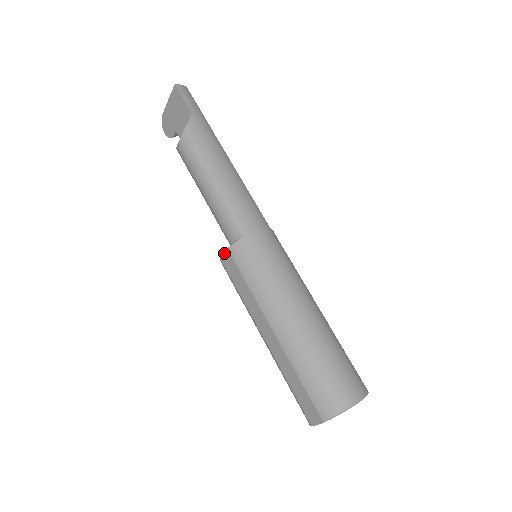
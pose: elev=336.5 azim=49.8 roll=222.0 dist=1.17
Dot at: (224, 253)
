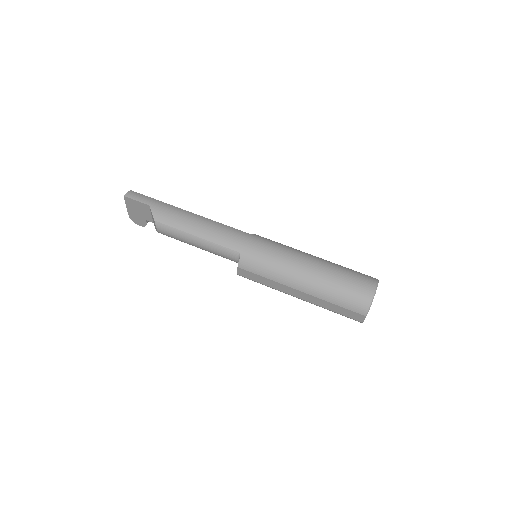
Dot at: (238, 270)
